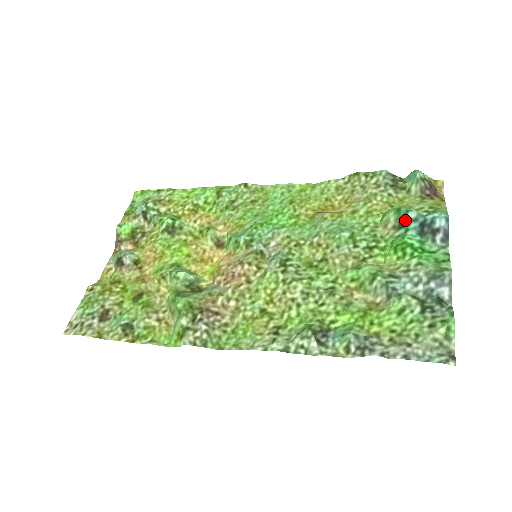
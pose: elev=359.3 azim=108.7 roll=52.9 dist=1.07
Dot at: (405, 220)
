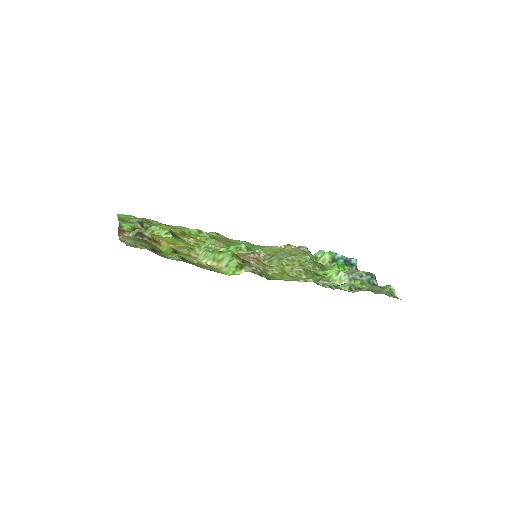
Dot at: (336, 258)
